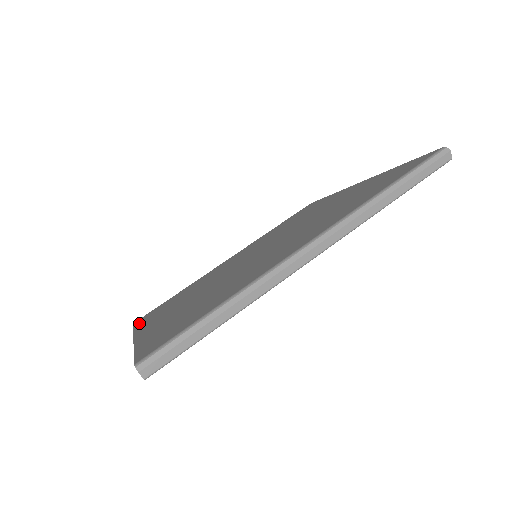
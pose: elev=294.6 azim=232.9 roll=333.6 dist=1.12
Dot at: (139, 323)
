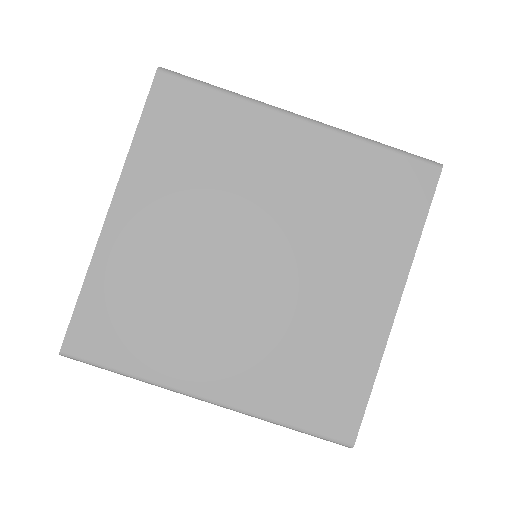
Dot at: (147, 123)
